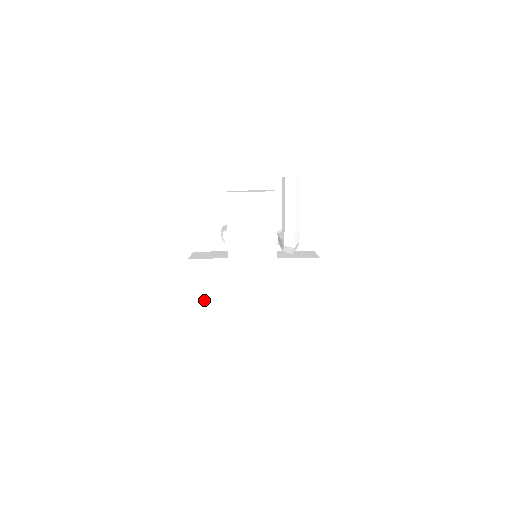
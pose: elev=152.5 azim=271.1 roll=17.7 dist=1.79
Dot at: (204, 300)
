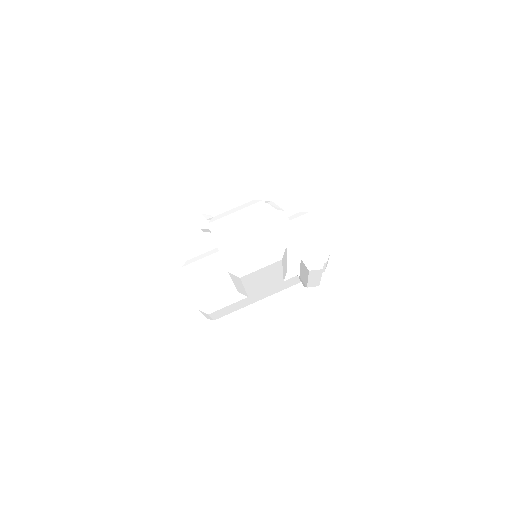
Dot at: occluded
